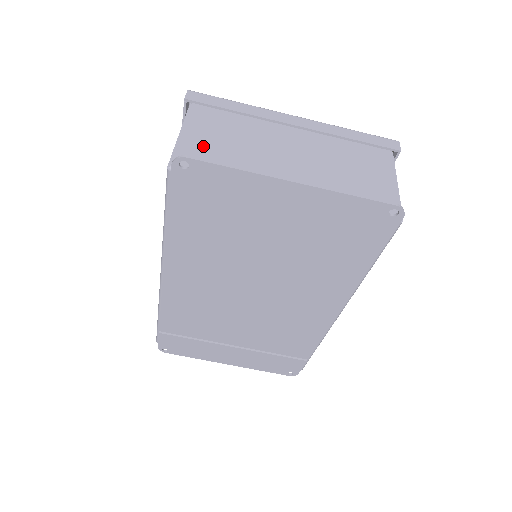
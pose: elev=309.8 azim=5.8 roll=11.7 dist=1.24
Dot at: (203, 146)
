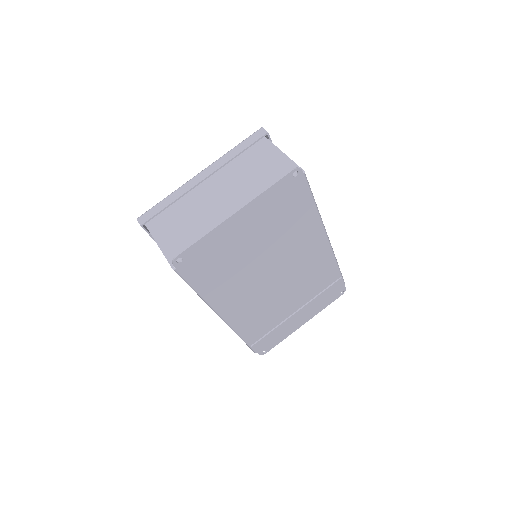
Dot at: (176, 240)
